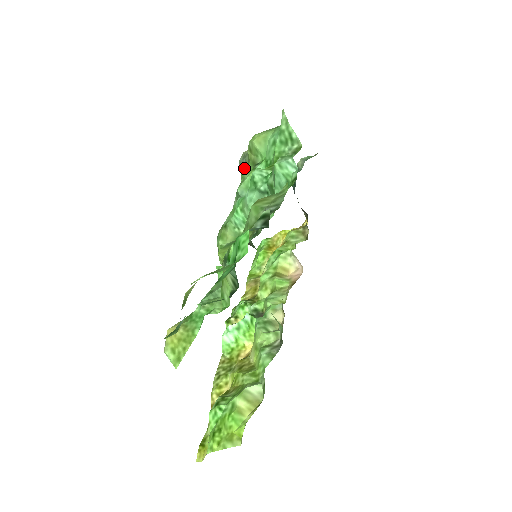
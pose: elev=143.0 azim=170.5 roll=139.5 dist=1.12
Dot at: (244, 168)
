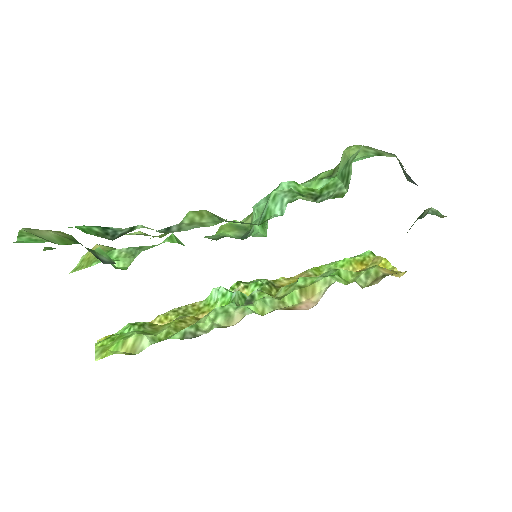
Dot at: occluded
